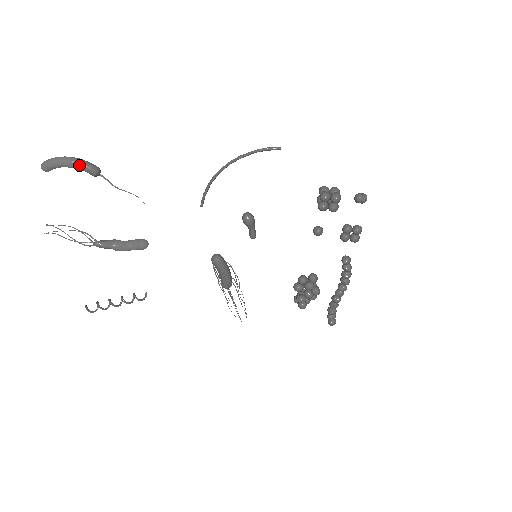
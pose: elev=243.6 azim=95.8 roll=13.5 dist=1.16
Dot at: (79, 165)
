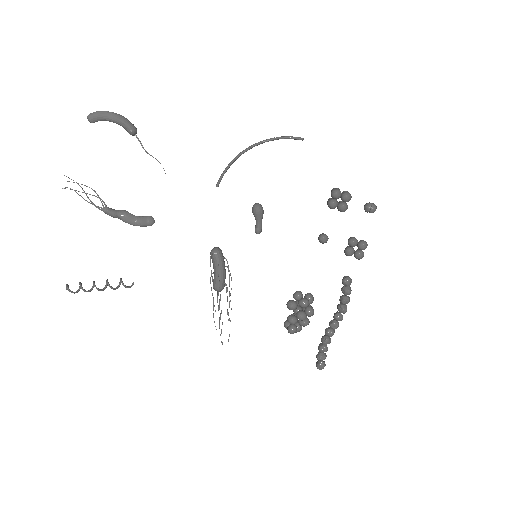
Dot at: (121, 119)
